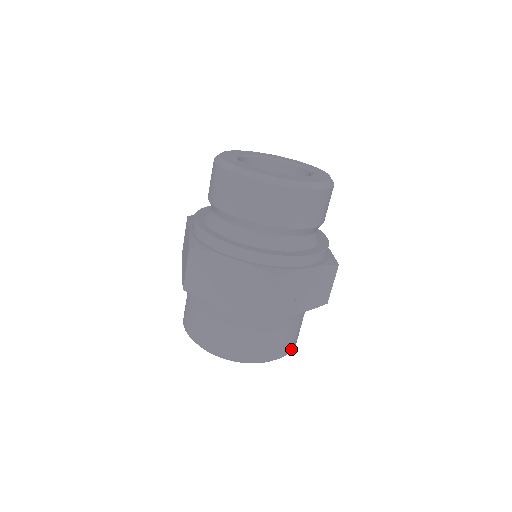
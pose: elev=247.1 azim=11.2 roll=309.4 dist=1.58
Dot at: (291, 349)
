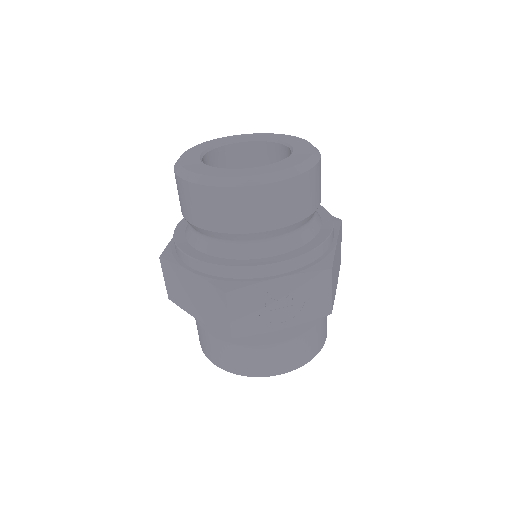
Dot at: (303, 362)
